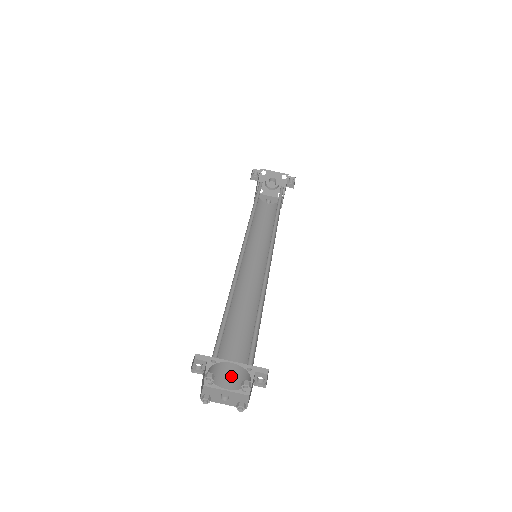
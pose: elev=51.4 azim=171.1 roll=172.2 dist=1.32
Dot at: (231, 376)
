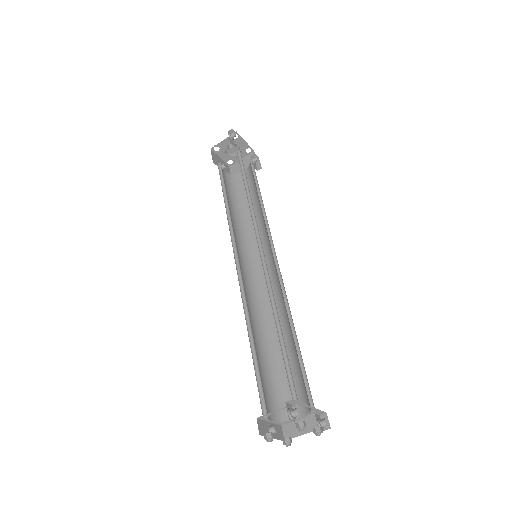
Dot at: (269, 405)
